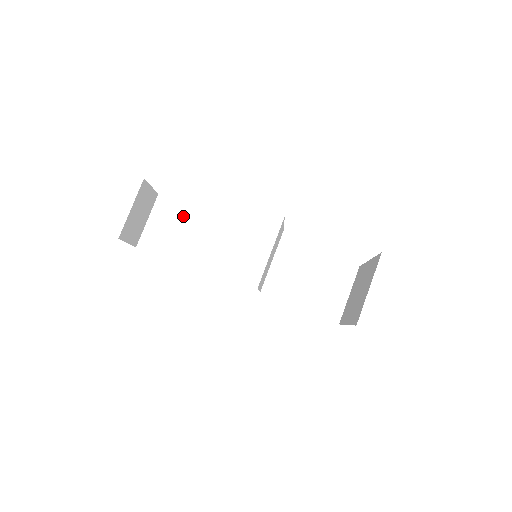
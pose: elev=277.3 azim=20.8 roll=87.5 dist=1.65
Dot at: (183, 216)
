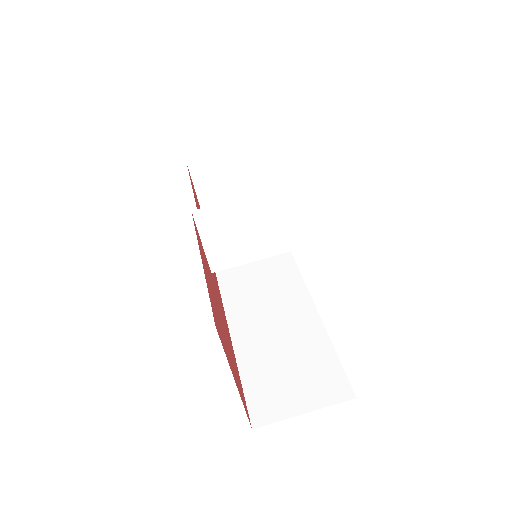
Dot at: occluded
